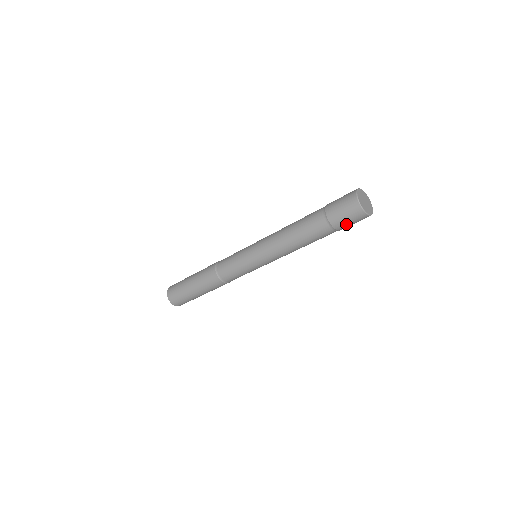
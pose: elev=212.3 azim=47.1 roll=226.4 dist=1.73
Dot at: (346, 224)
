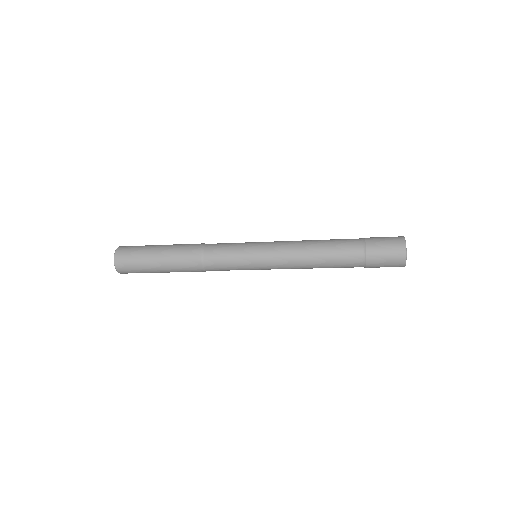
Dot at: (380, 262)
